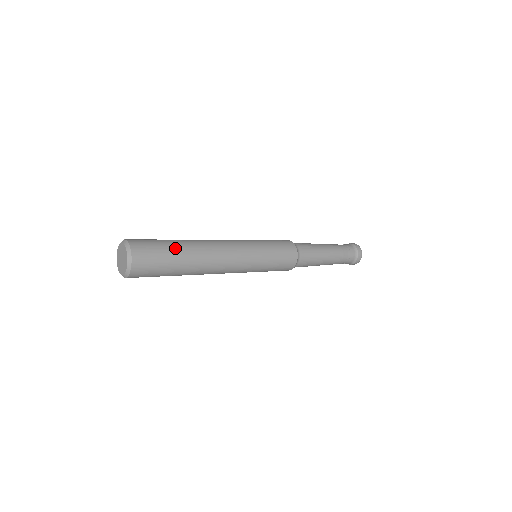
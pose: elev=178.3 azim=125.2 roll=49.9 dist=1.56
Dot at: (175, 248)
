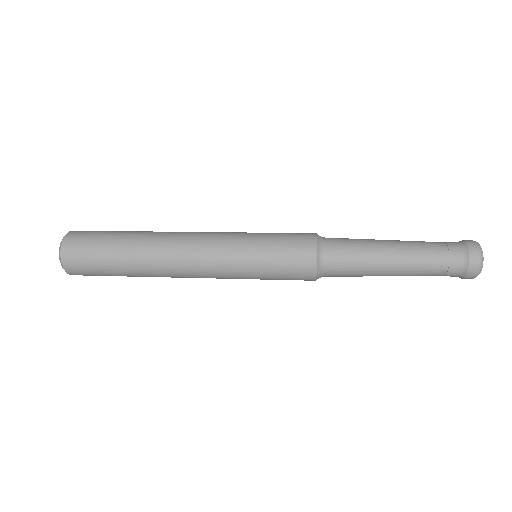
Dot at: (116, 266)
